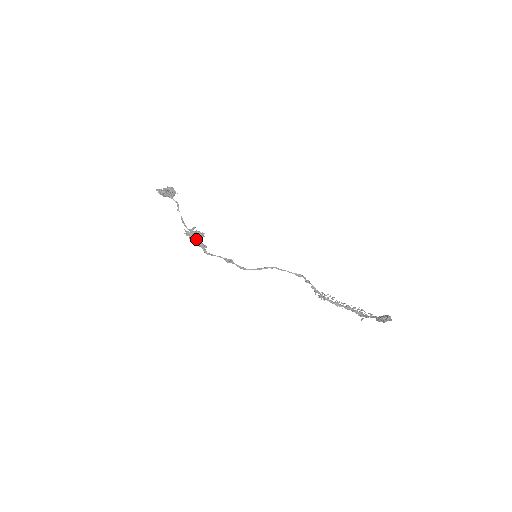
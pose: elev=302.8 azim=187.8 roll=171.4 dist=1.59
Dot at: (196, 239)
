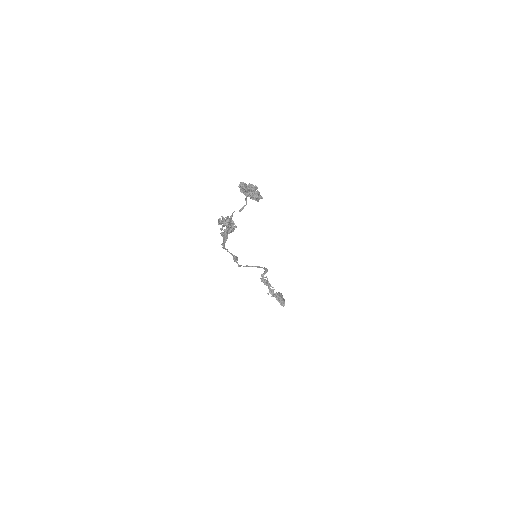
Dot at: (226, 231)
